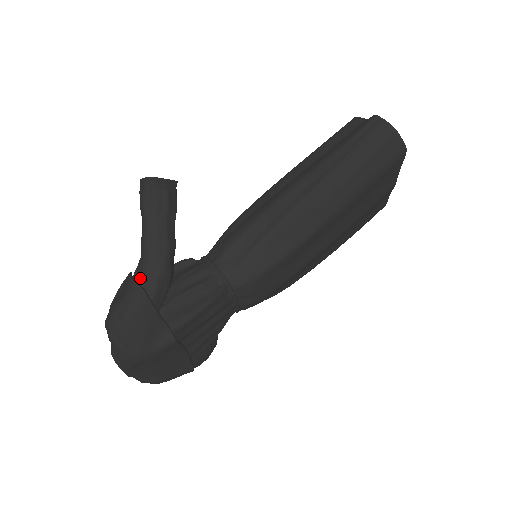
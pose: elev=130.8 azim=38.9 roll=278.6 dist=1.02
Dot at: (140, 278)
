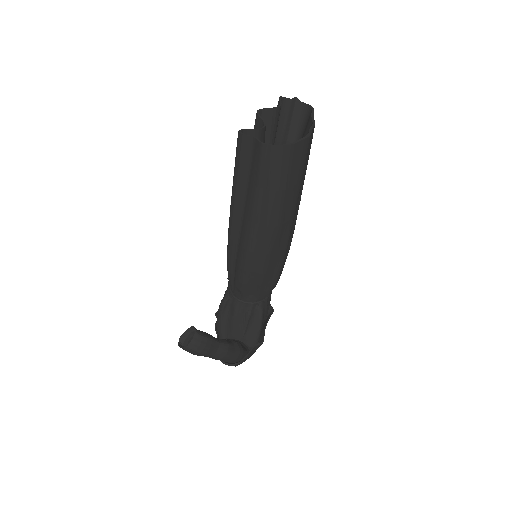
Dot at: (228, 363)
